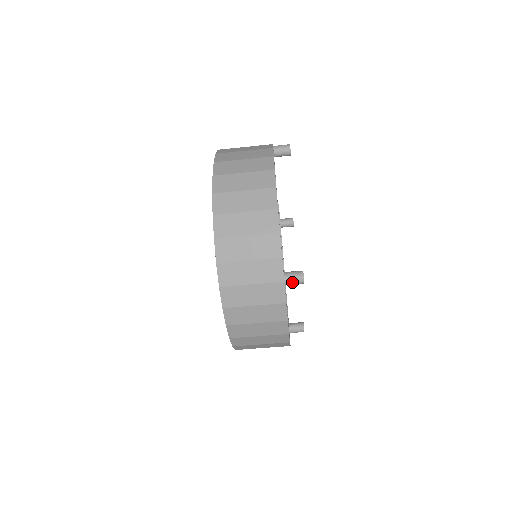
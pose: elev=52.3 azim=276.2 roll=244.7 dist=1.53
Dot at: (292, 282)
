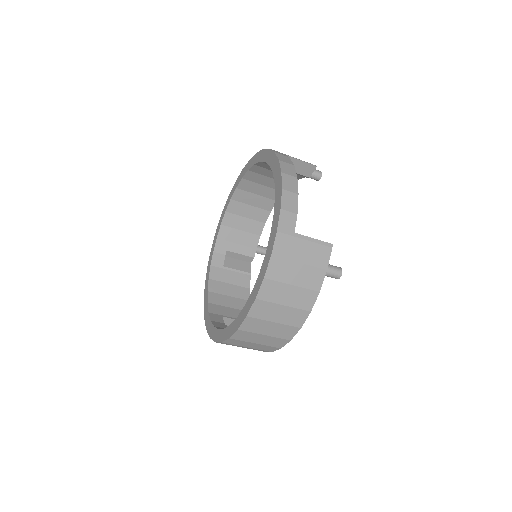
Dot at: occluded
